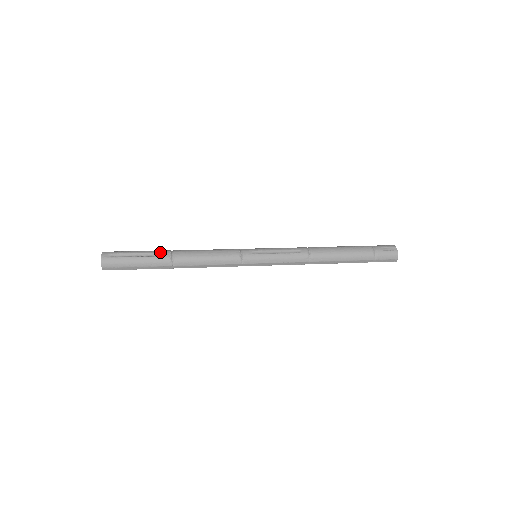
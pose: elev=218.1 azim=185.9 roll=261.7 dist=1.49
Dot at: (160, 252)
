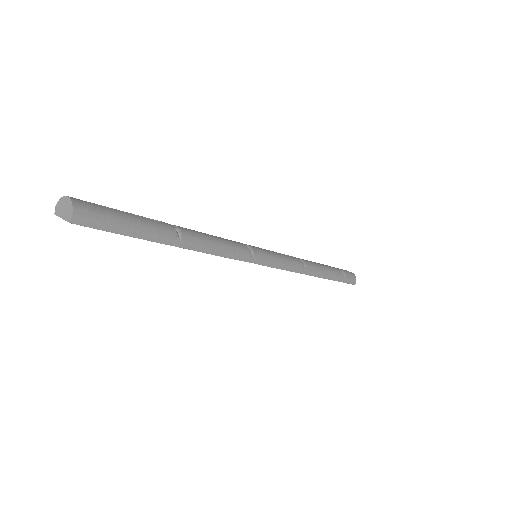
Dot at: occluded
